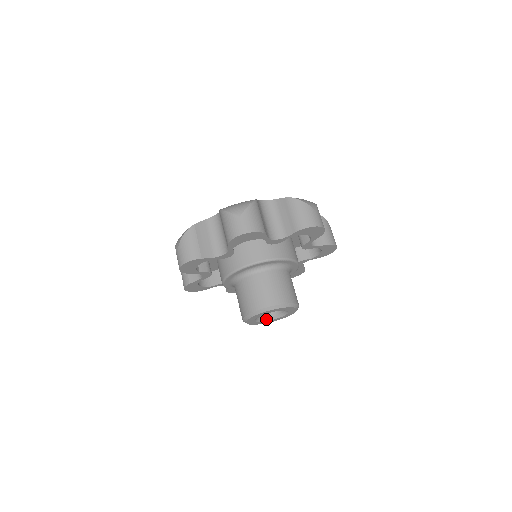
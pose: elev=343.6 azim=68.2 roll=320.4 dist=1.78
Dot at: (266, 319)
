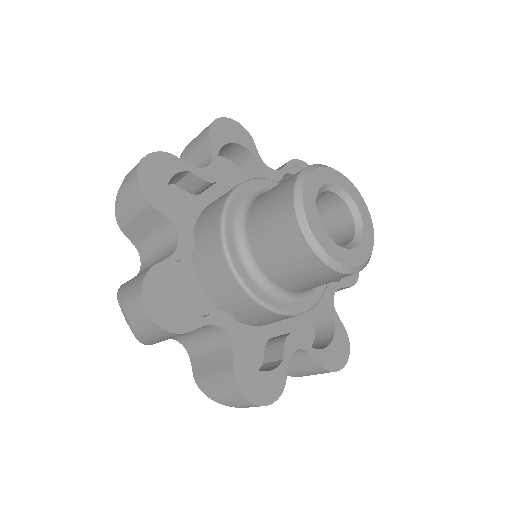
Dot at: (338, 245)
